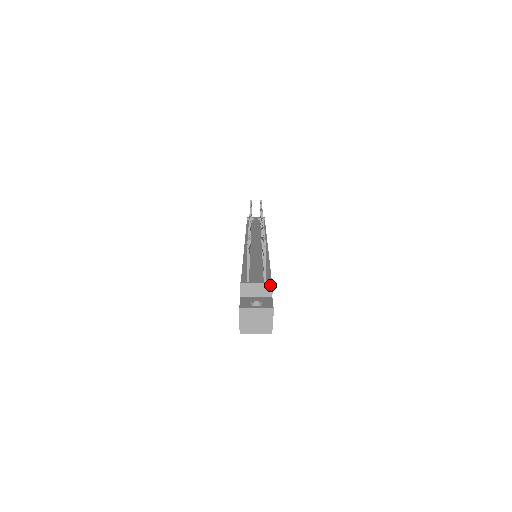
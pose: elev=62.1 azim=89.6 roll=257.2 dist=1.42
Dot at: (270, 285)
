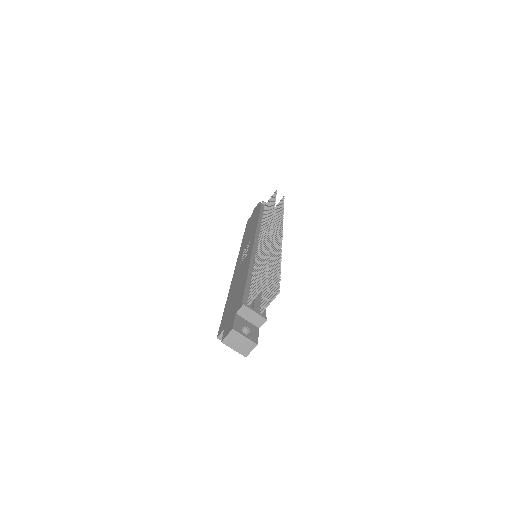
Dot at: (264, 320)
